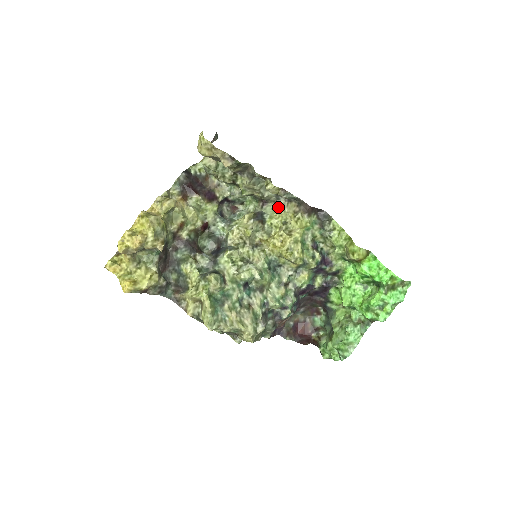
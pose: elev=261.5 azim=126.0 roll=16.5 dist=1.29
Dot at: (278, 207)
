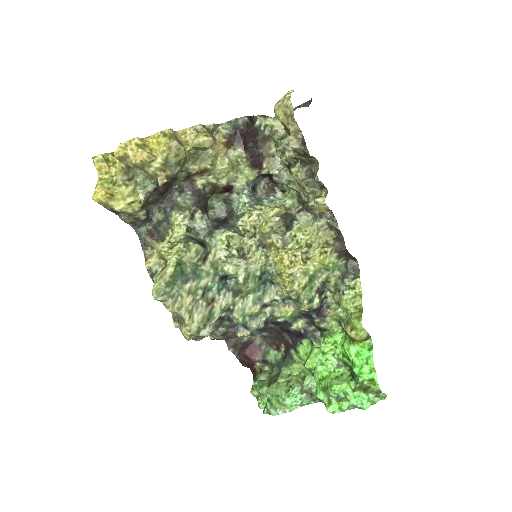
Dot at: (314, 224)
